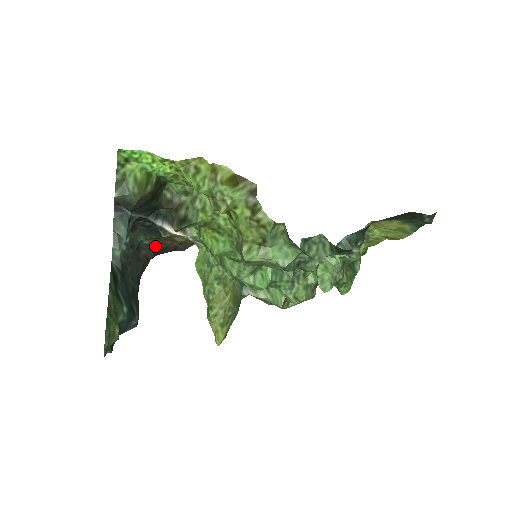
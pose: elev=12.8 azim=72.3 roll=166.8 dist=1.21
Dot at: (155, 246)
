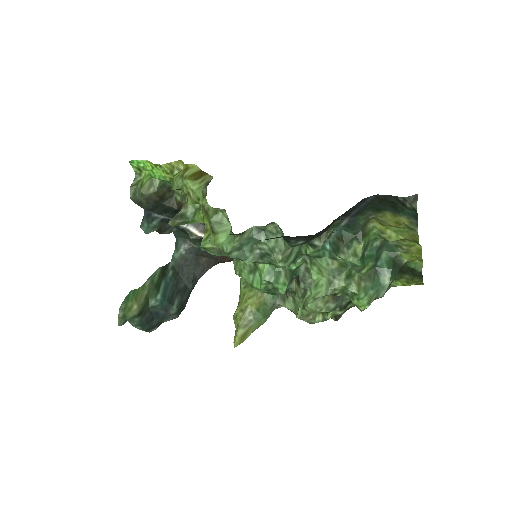
Dot at: occluded
